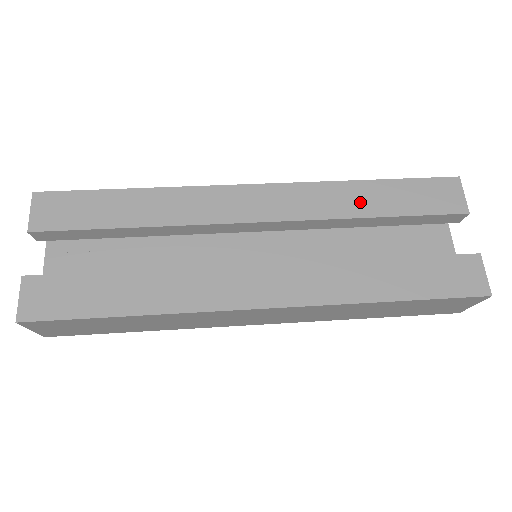
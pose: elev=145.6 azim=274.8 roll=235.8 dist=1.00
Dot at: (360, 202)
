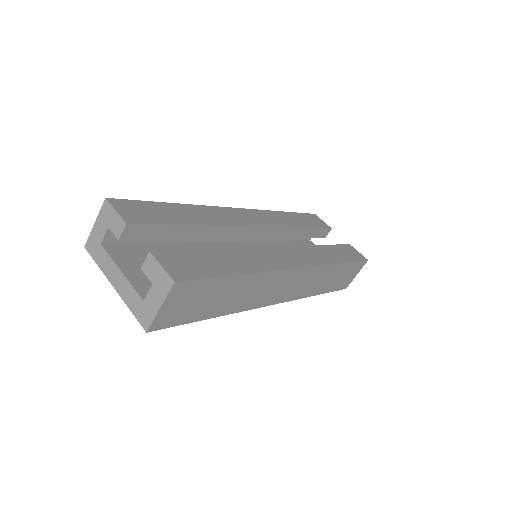
Dot at: (291, 221)
